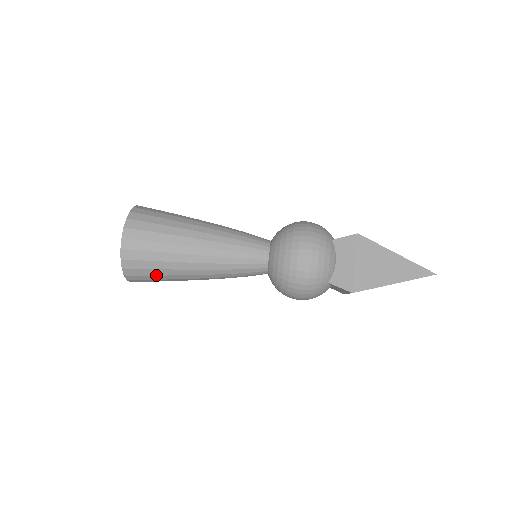
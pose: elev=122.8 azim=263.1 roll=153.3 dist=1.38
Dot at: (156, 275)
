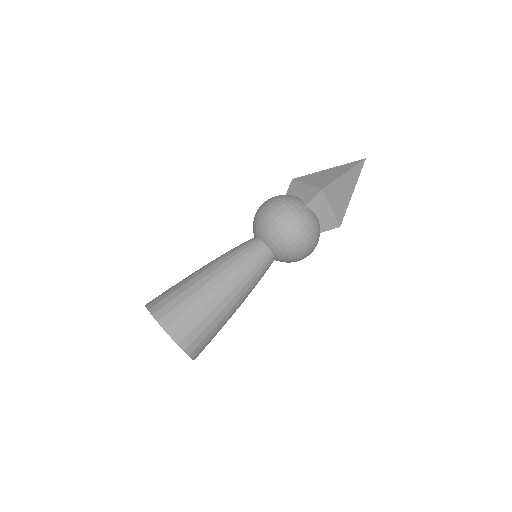
Dot at: occluded
